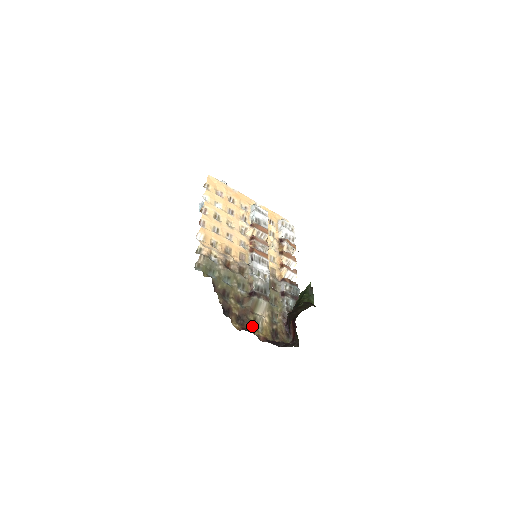
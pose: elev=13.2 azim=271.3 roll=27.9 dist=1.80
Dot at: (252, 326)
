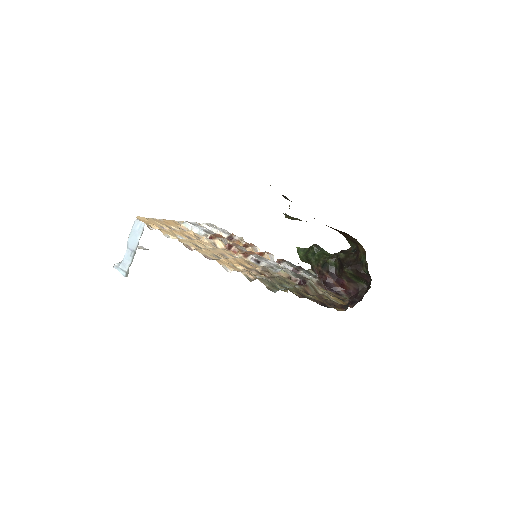
Dot at: occluded
